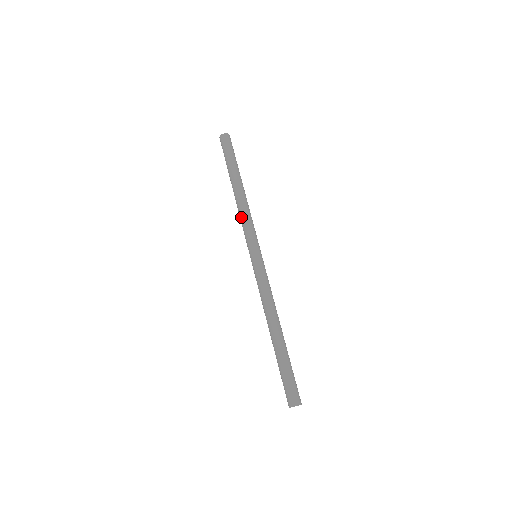
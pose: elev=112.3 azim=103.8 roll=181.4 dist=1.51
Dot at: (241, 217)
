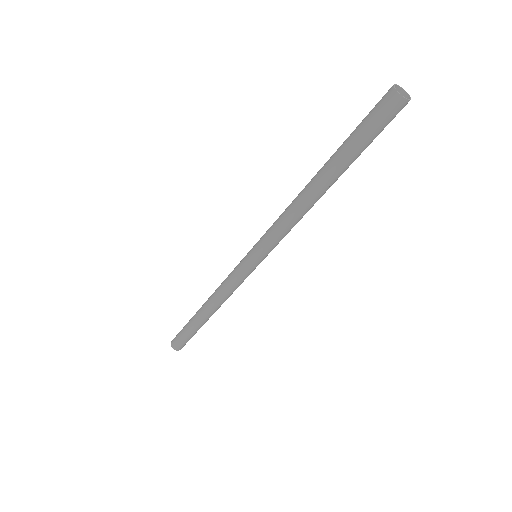
Dot at: (283, 218)
